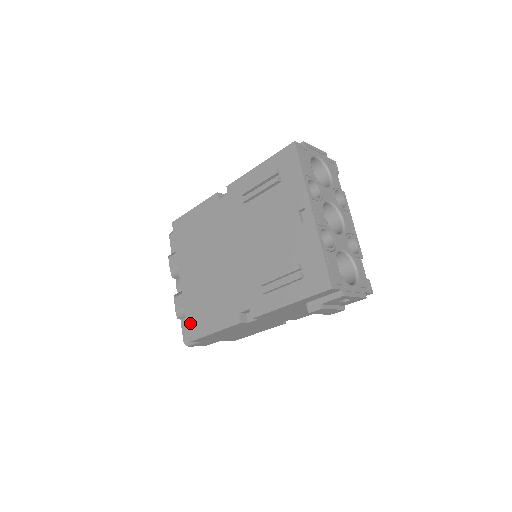
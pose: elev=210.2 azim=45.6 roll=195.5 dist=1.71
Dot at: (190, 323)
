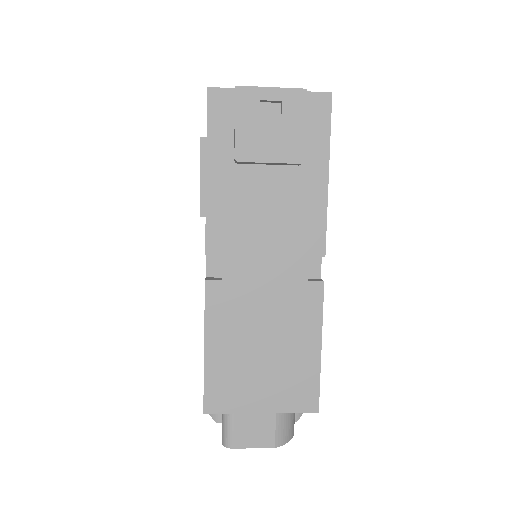
Dot at: occluded
